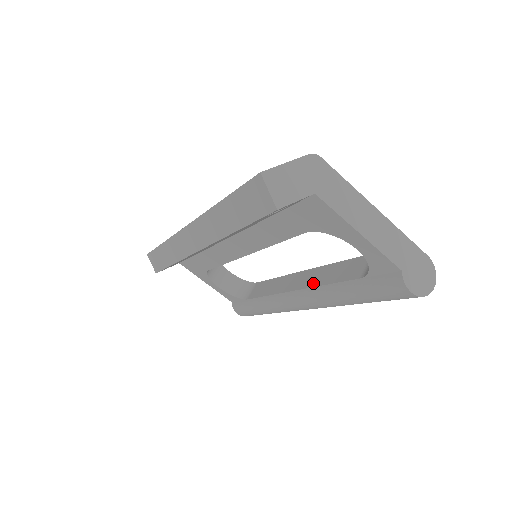
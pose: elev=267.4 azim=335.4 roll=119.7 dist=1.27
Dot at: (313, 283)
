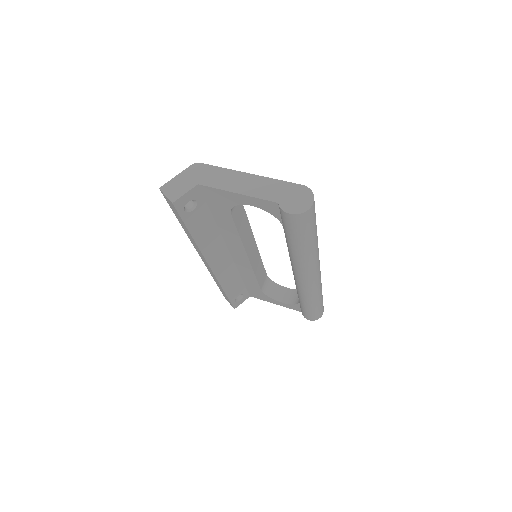
Dot at: occluded
